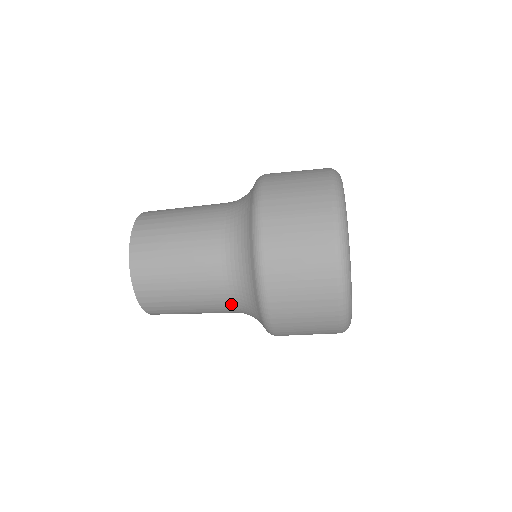
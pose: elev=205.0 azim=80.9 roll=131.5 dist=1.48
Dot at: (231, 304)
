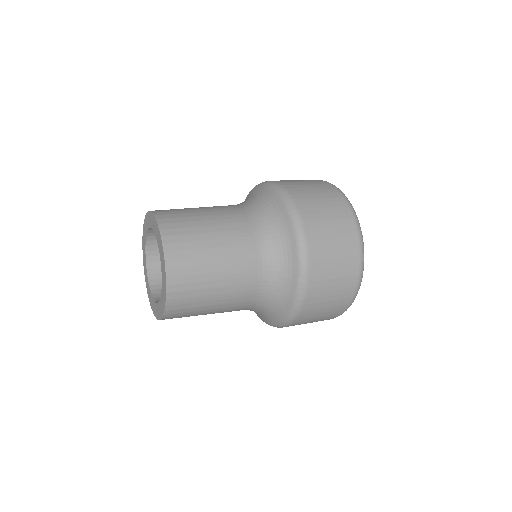
Dot at: (247, 309)
